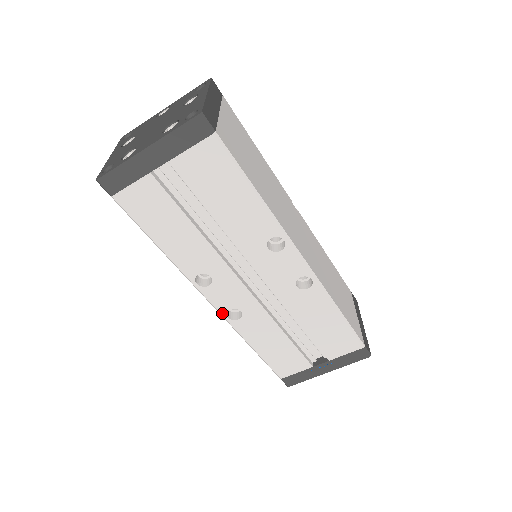
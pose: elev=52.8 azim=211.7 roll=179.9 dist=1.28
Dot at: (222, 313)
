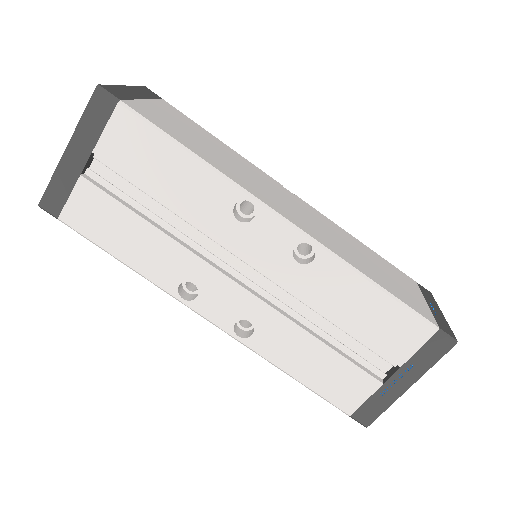
Dot at: (229, 332)
